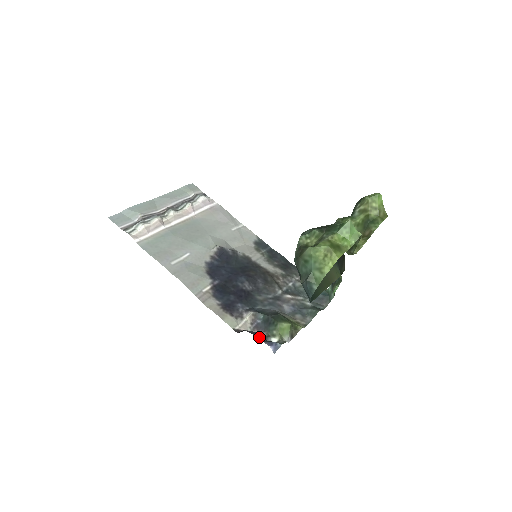
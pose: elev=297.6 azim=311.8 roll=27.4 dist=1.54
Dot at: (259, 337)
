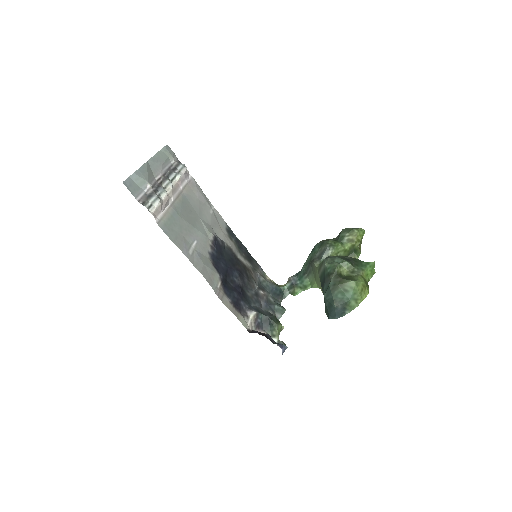
Dot at: (273, 340)
